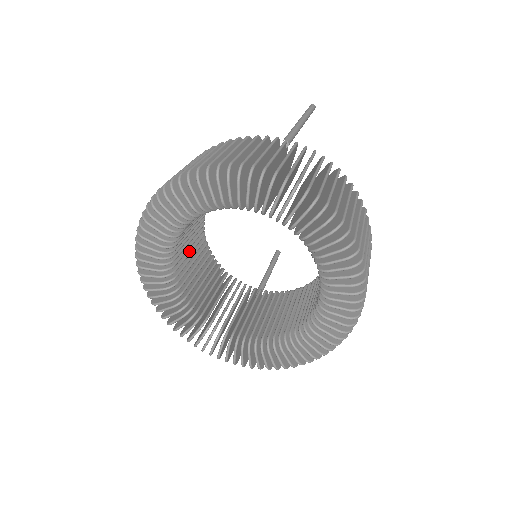
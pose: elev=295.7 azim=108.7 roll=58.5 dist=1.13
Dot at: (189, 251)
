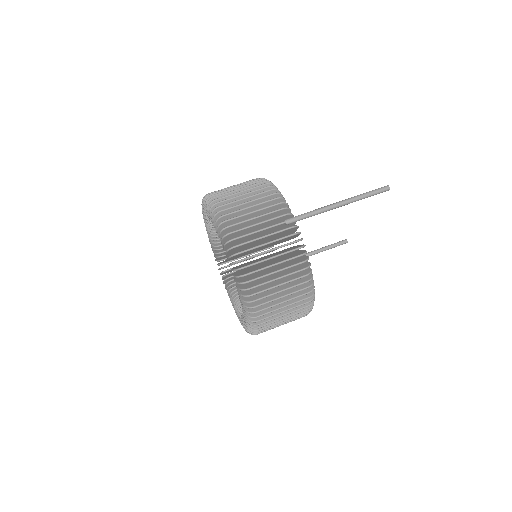
Dot at: occluded
